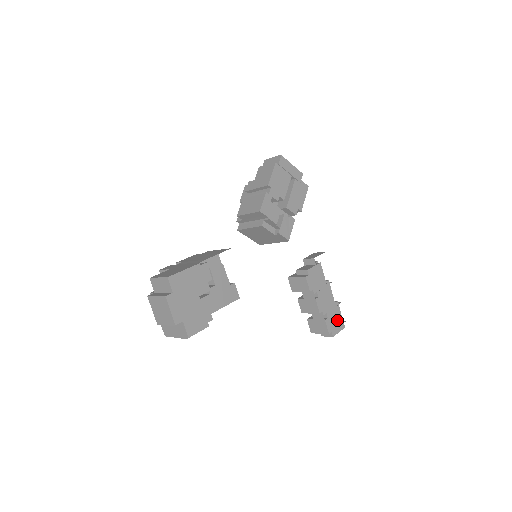
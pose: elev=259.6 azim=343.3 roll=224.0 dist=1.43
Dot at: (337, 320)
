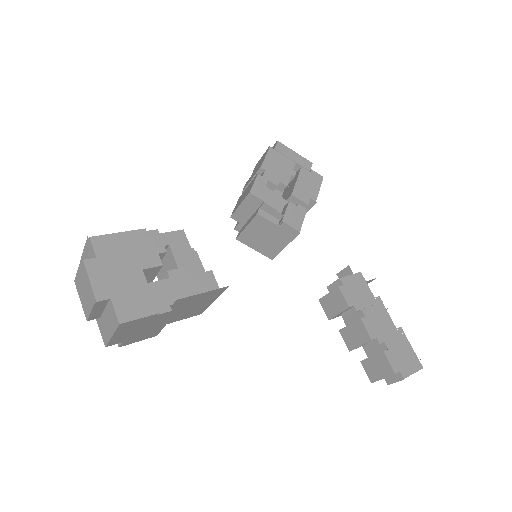
Dot at: (406, 355)
